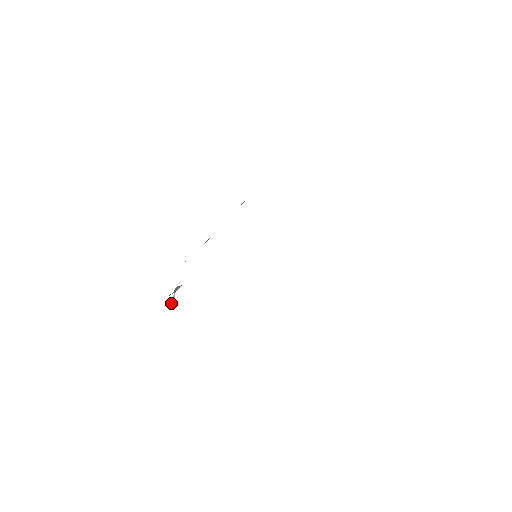
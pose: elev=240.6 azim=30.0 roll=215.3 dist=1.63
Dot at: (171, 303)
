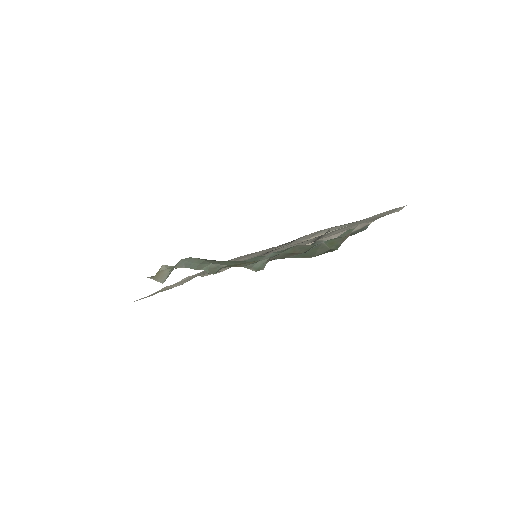
Dot at: occluded
